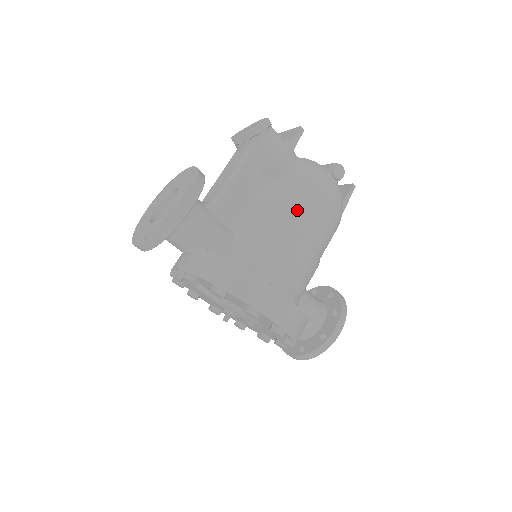
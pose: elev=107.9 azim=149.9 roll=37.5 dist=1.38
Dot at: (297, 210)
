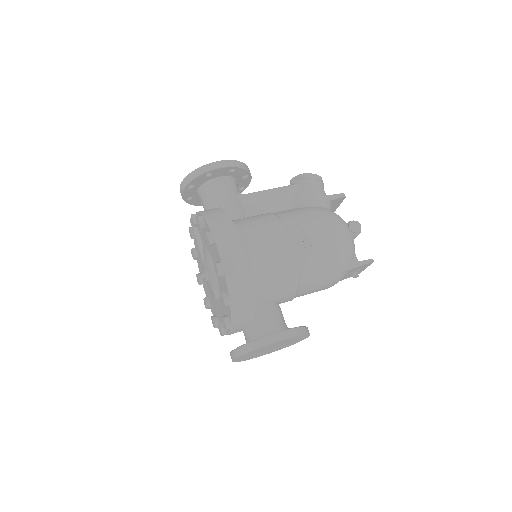
Dot at: (299, 220)
